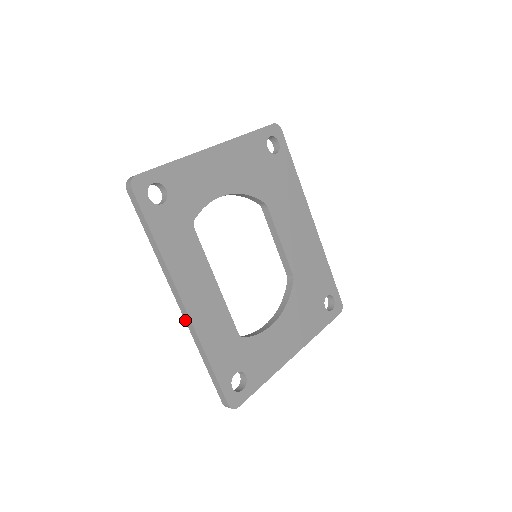
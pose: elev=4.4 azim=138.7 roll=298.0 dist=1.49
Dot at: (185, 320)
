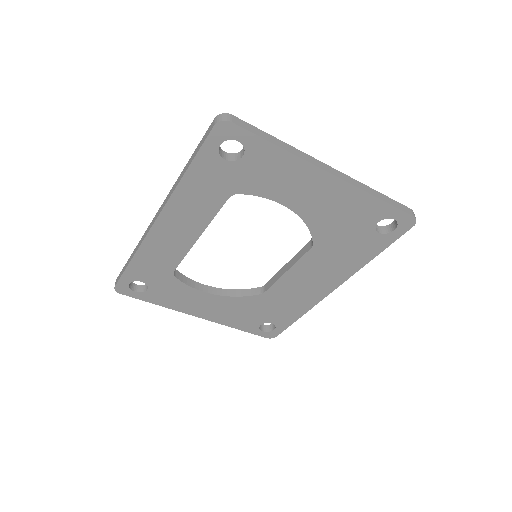
Dot at: (149, 225)
